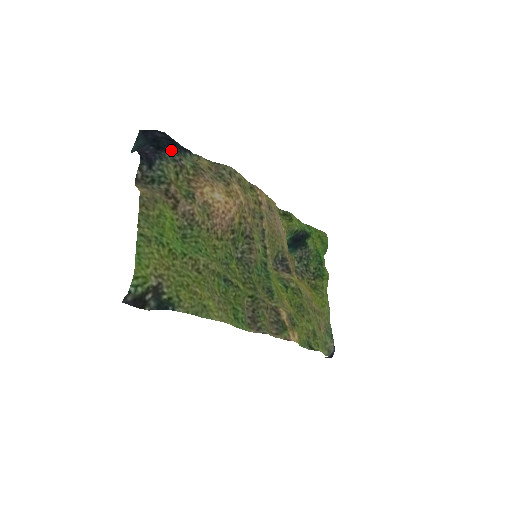
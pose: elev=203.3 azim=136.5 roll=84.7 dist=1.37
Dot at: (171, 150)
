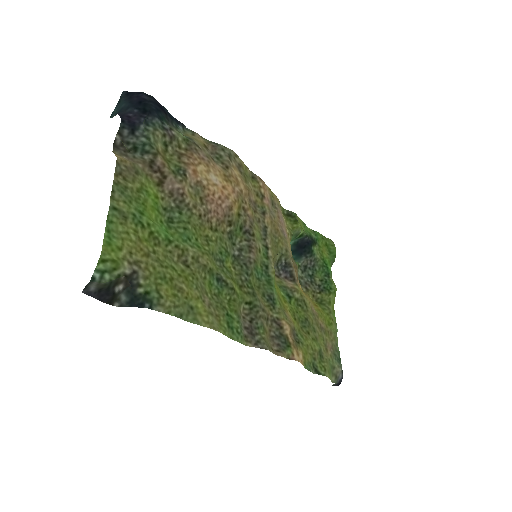
Dot at: (160, 116)
